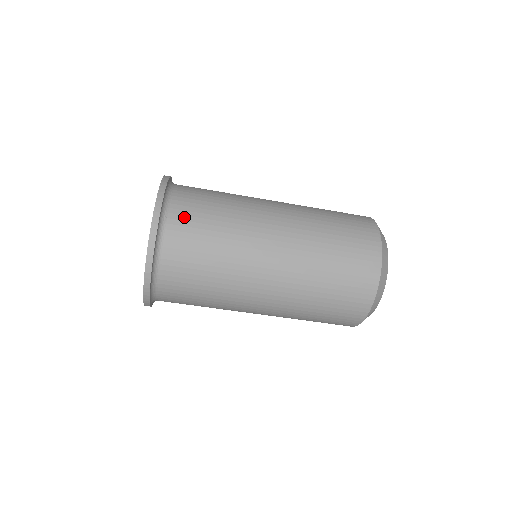
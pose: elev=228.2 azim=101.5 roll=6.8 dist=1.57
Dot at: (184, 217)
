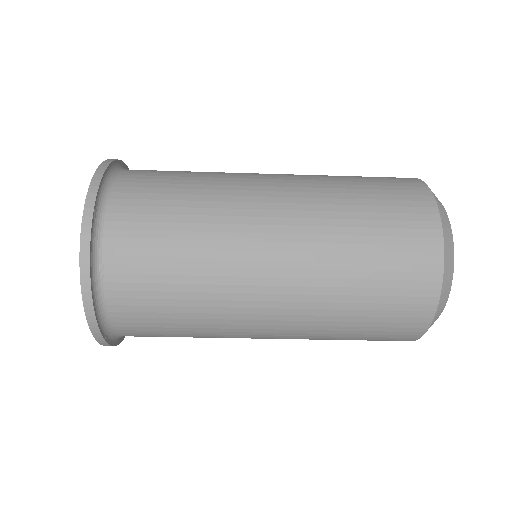
Dot at: (129, 268)
